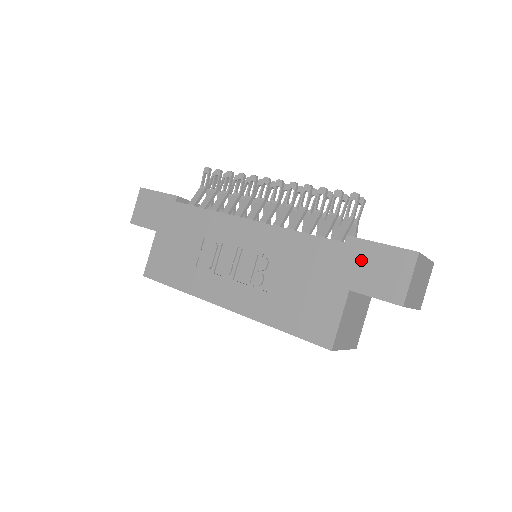
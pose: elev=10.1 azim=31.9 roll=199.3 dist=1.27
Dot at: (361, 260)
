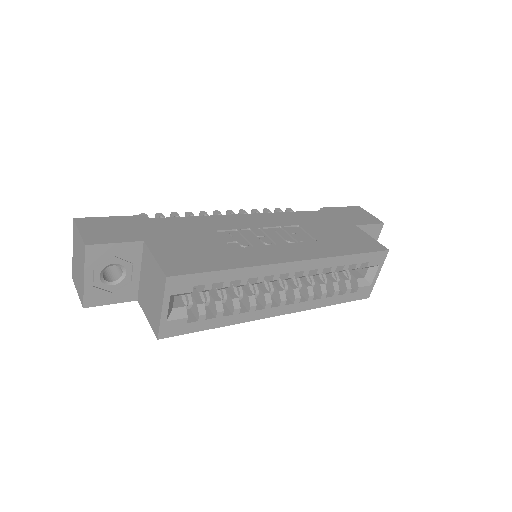
Dot at: (342, 214)
